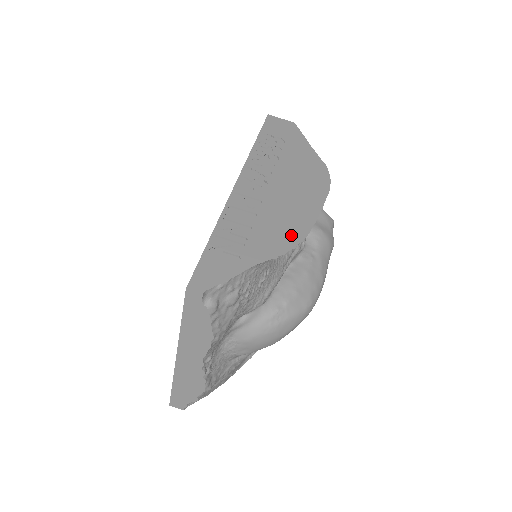
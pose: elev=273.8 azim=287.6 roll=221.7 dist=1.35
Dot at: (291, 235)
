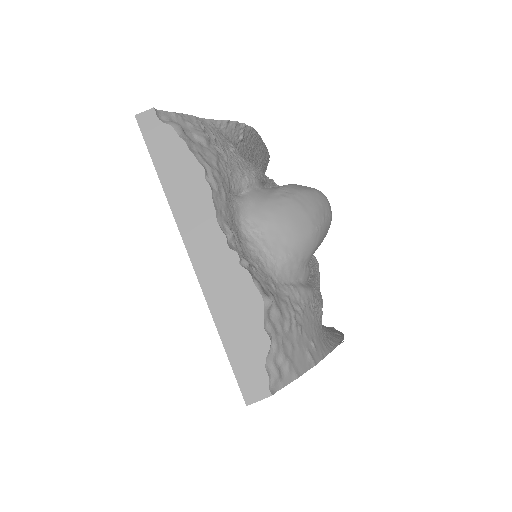
Dot at: occluded
